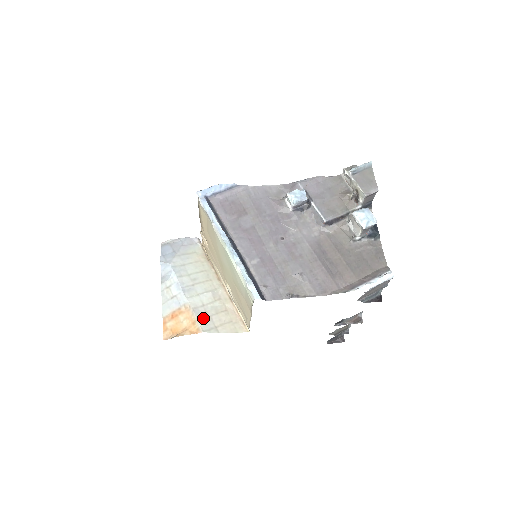
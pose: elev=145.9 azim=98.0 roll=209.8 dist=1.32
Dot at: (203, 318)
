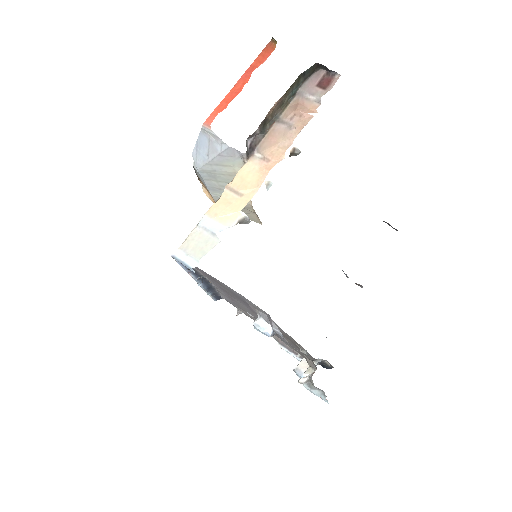
Dot at: occluded
